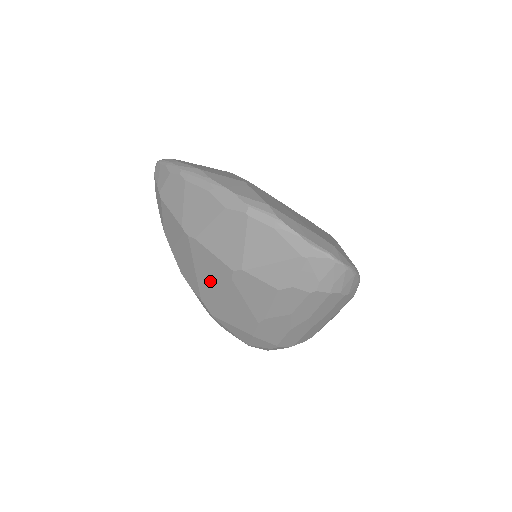
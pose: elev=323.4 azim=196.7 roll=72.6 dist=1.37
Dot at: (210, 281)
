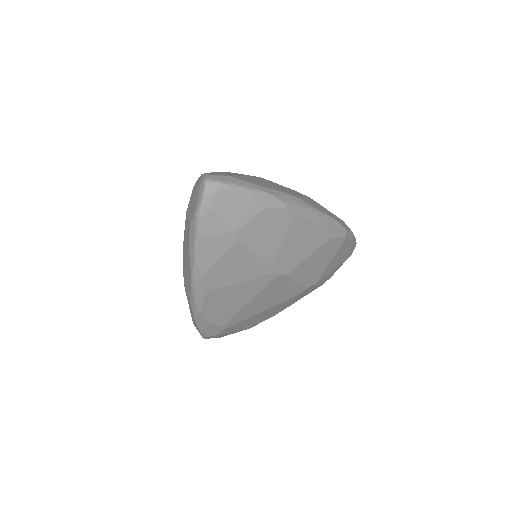
Dot at: (262, 305)
